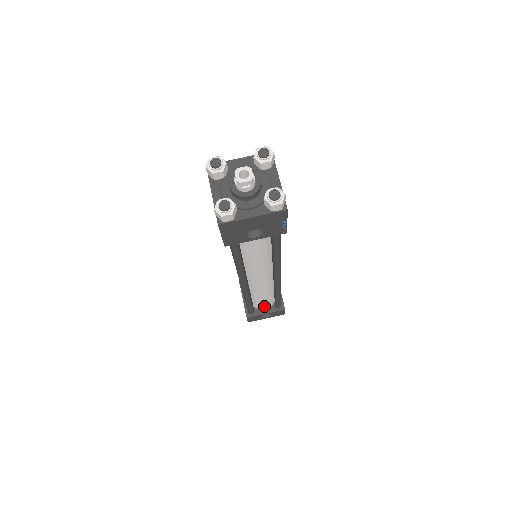
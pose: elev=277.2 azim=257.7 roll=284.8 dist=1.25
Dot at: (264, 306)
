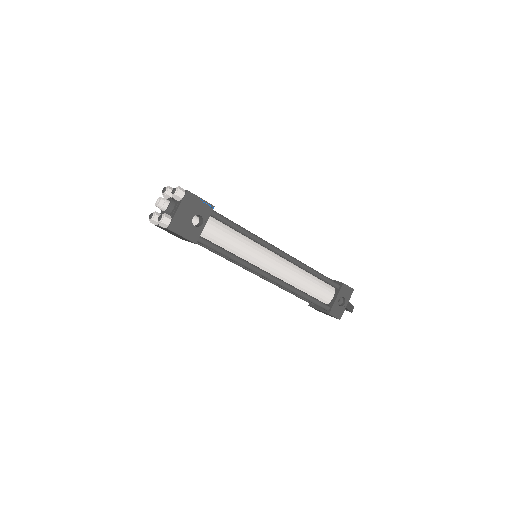
Dot at: (327, 294)
